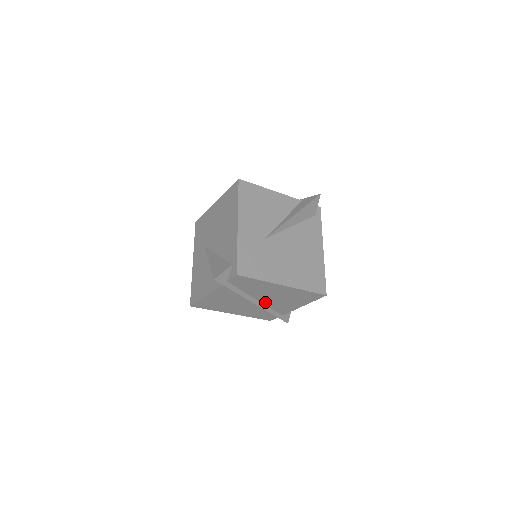
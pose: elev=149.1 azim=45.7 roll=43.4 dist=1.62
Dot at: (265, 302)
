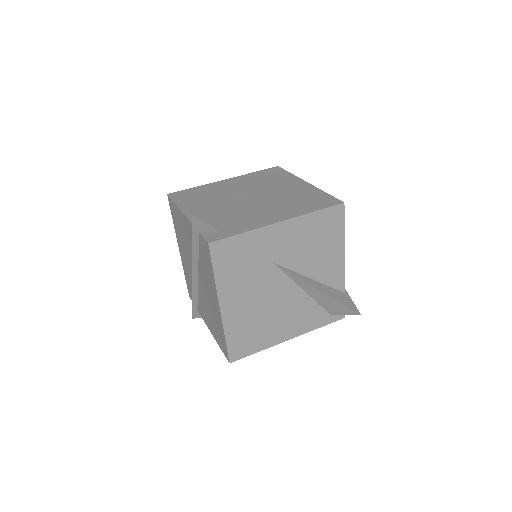
Dot at: (200, 286)
